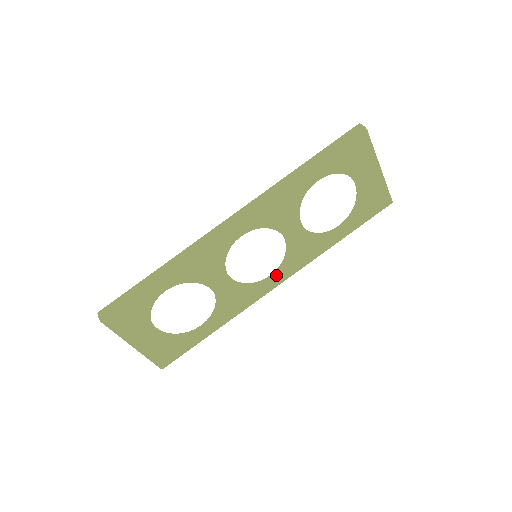
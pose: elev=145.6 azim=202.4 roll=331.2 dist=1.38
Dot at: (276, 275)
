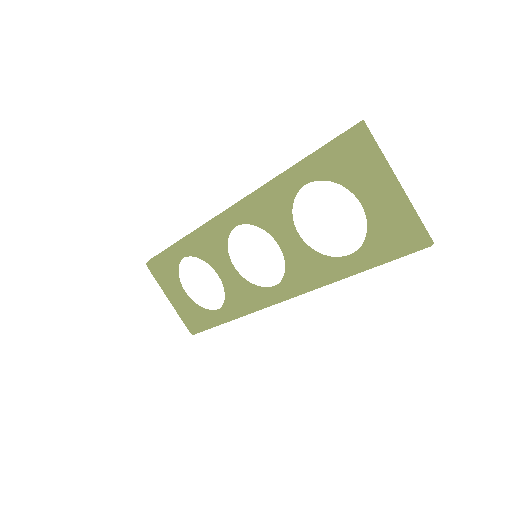
Dot at: (277, 287)
